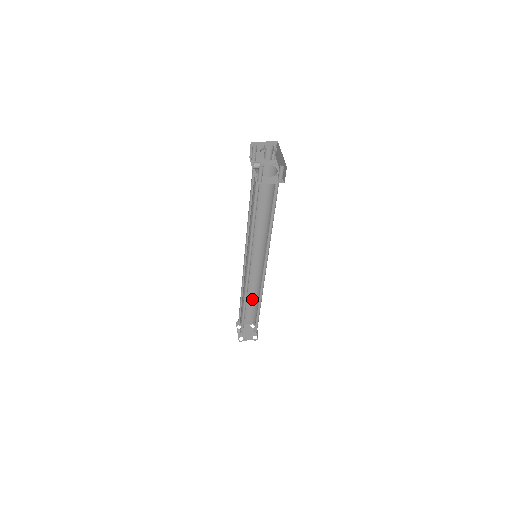
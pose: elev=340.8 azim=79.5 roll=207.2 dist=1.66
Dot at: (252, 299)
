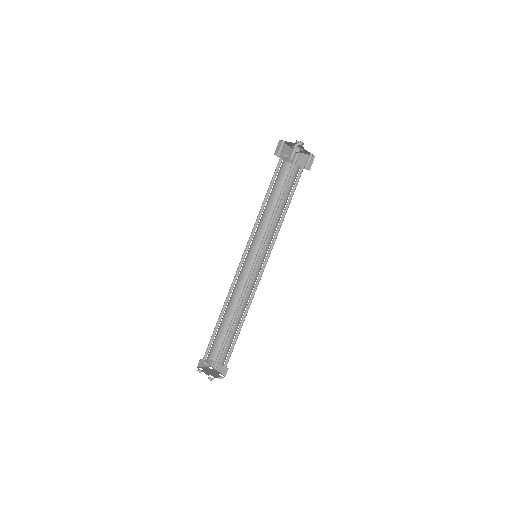
Dot at: (236, 328)
